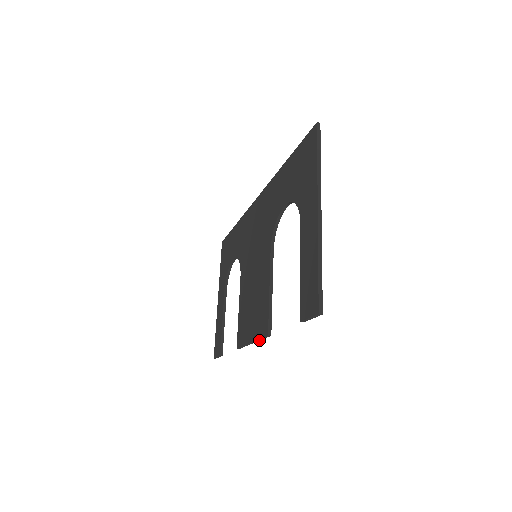
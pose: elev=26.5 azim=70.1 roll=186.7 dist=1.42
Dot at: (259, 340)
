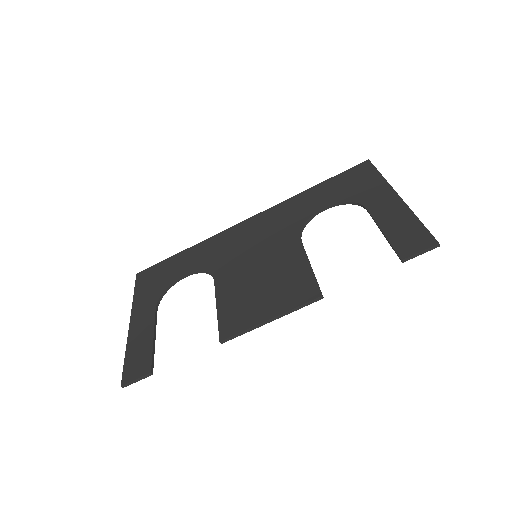
Dot at: (290, 312)
